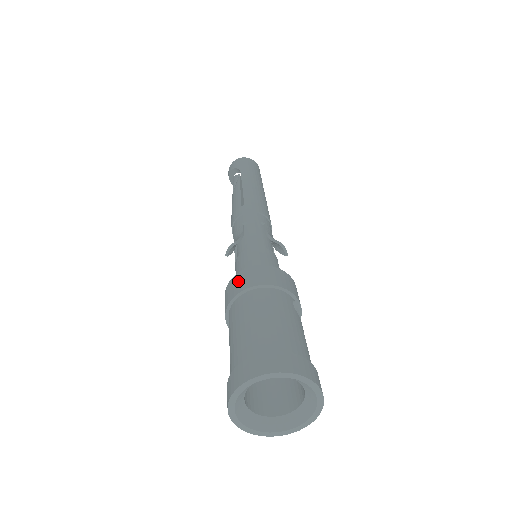
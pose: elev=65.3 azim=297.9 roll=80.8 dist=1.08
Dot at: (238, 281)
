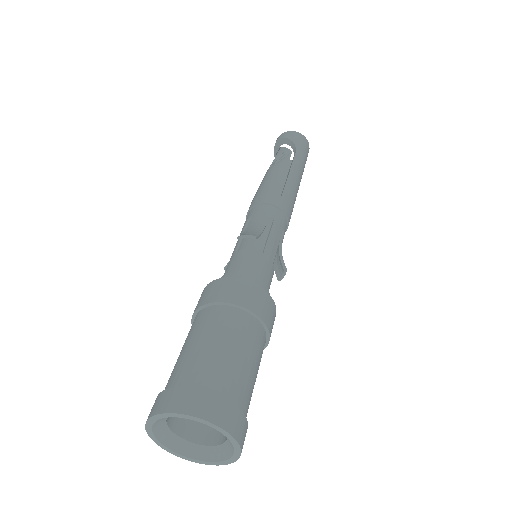
Dot at: (240, 289)
